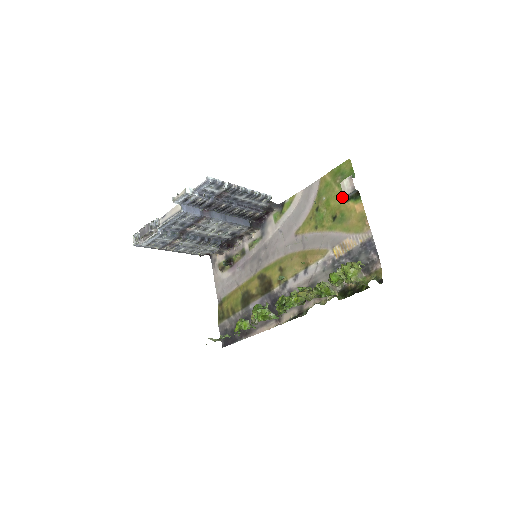
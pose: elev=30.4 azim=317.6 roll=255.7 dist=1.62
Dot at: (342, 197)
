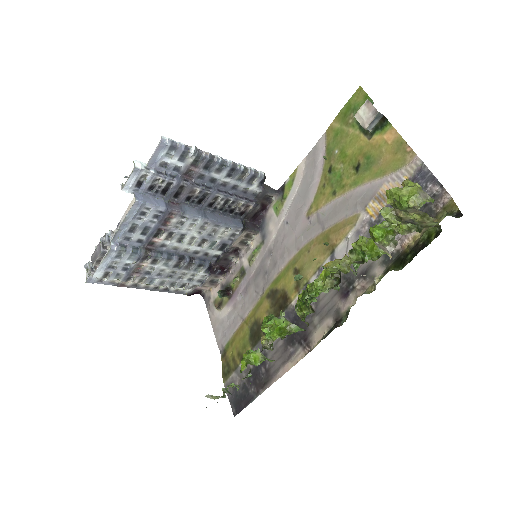
Dot at: (361, 136)
